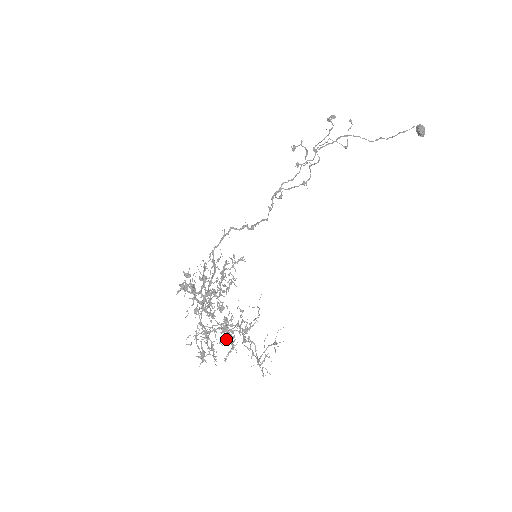
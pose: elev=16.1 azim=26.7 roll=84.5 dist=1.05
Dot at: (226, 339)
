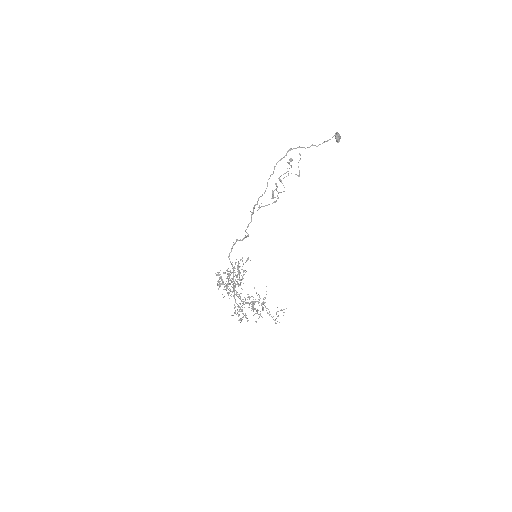
Dot at: (253, 310)
